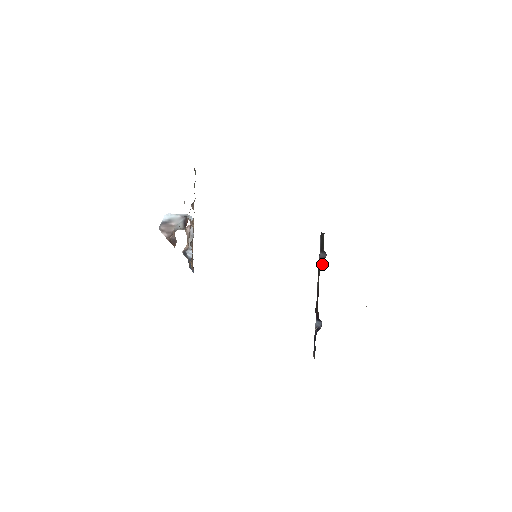
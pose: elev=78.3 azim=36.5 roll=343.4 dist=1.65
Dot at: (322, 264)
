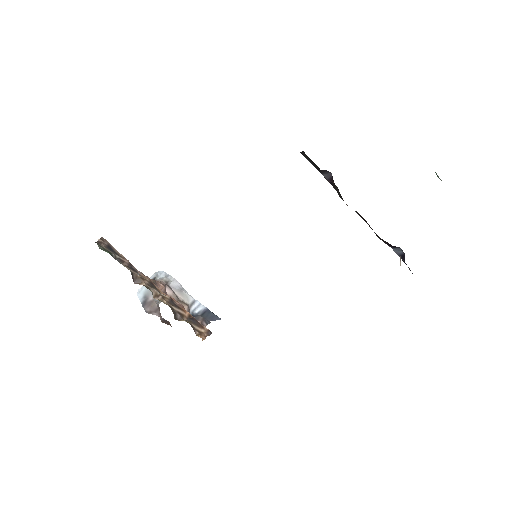
Dot at: (336, 187)
